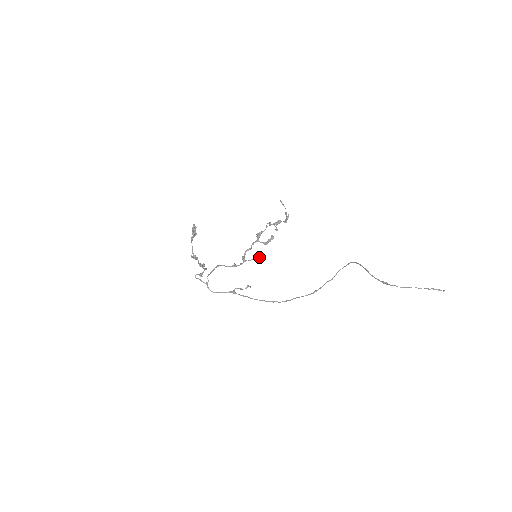
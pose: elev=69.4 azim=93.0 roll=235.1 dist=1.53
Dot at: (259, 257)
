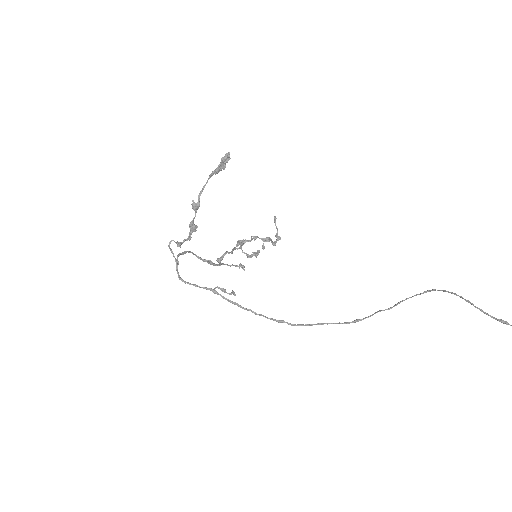
Dot at: (244, 266)
